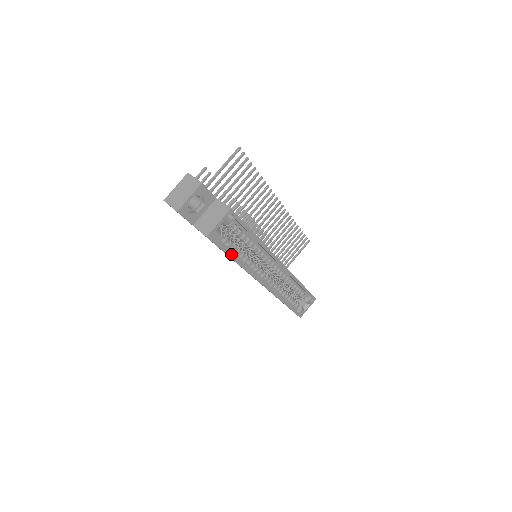
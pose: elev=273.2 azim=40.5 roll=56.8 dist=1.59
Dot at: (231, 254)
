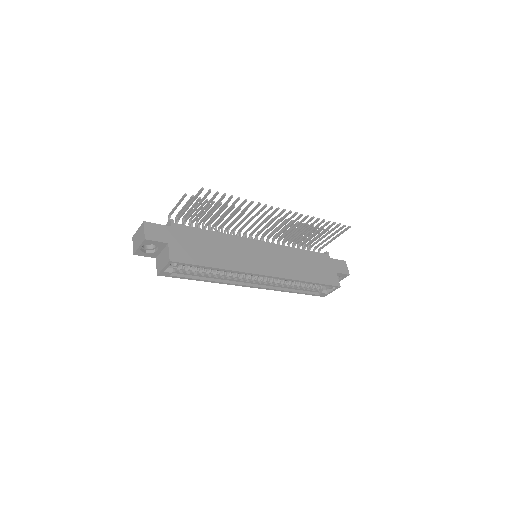
Dot at: (194, 278)
